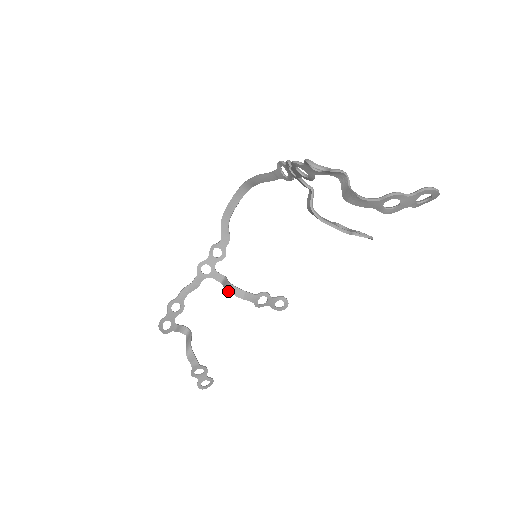
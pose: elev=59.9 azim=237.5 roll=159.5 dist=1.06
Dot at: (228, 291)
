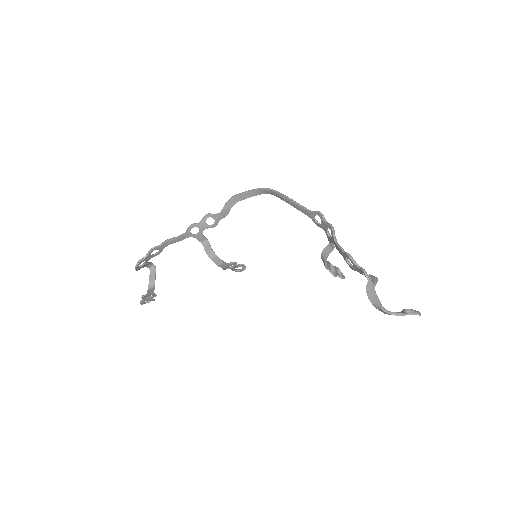
Dot at: (210, 258)
